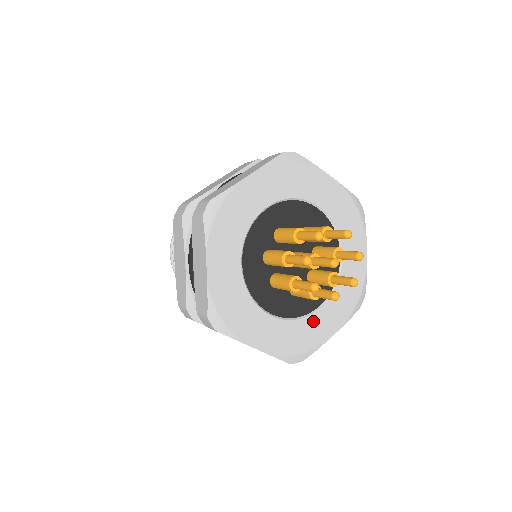
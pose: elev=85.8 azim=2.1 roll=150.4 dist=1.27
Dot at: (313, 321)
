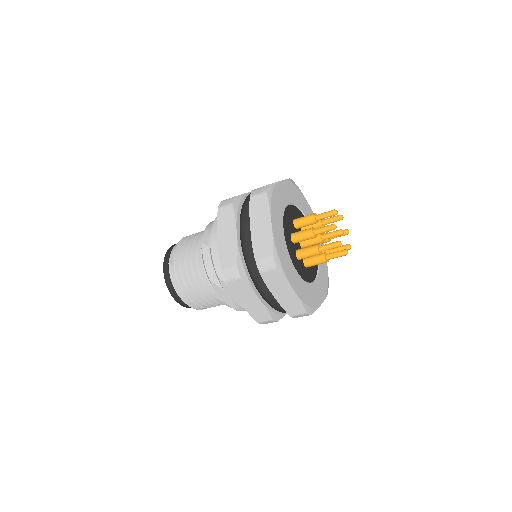
Dot at: (321, 264)
